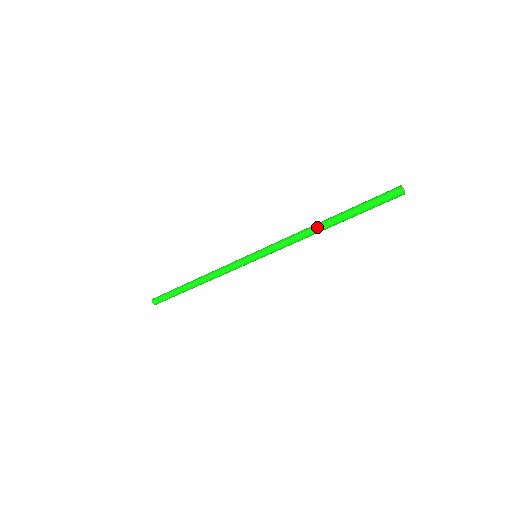
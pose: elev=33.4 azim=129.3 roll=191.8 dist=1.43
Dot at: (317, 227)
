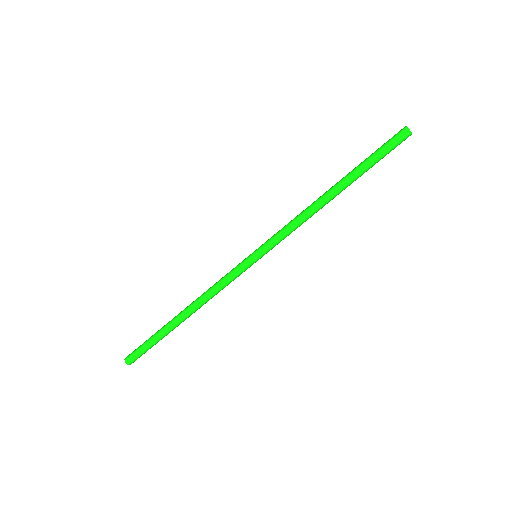
Dot at: (323, 194)
